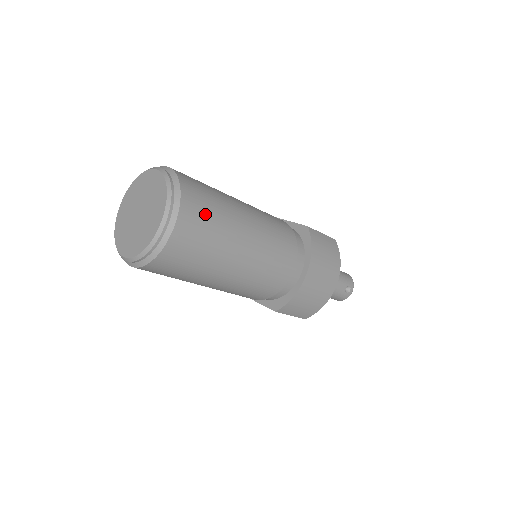
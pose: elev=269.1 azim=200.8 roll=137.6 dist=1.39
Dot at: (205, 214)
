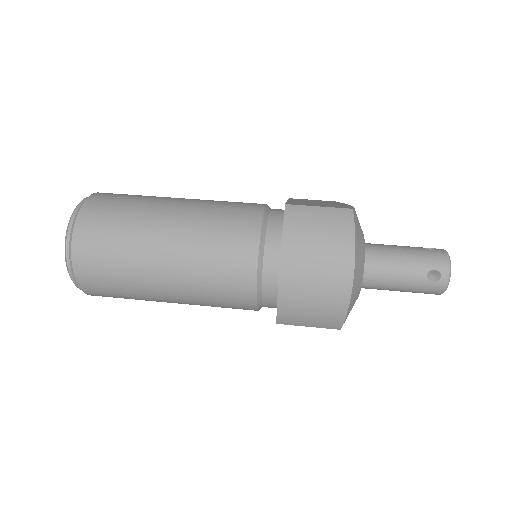
Dot at: (105, 232)
